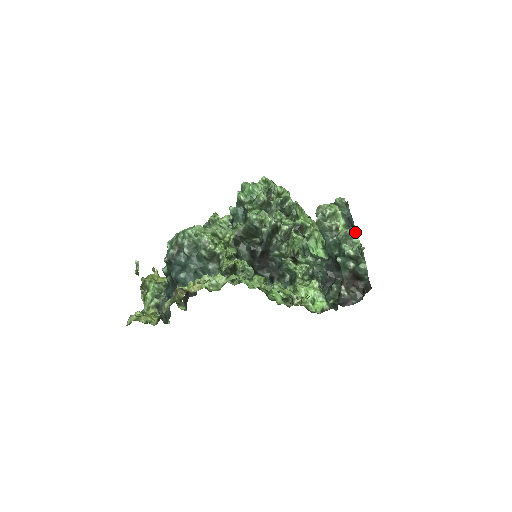
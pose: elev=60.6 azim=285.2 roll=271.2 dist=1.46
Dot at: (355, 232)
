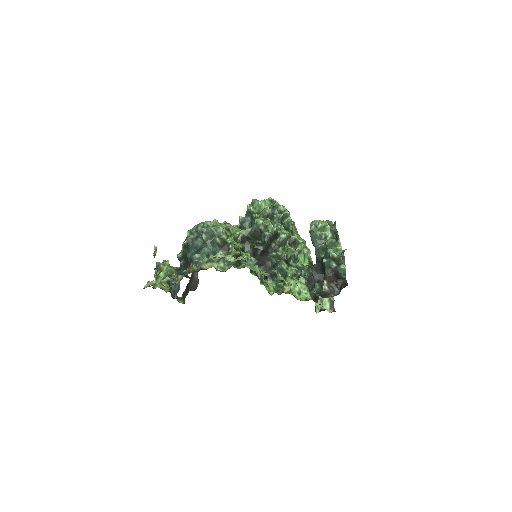
Dot at: (339, 242)
